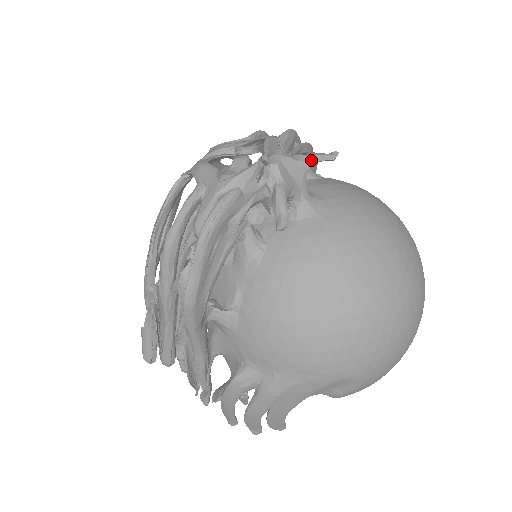
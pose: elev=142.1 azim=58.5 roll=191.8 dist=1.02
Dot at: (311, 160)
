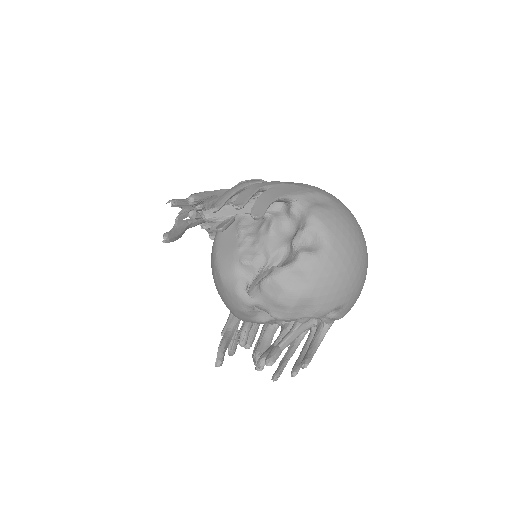
Dot at: occluded
